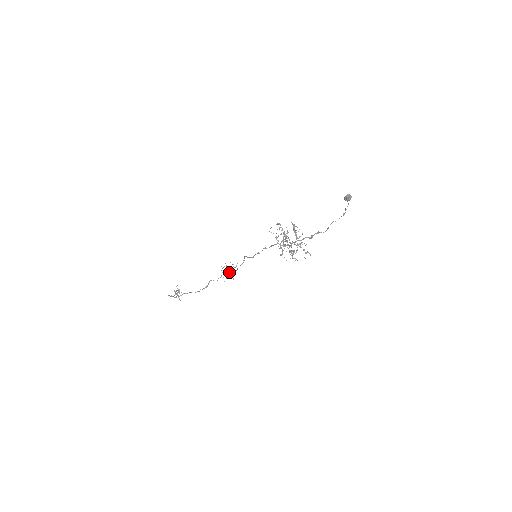
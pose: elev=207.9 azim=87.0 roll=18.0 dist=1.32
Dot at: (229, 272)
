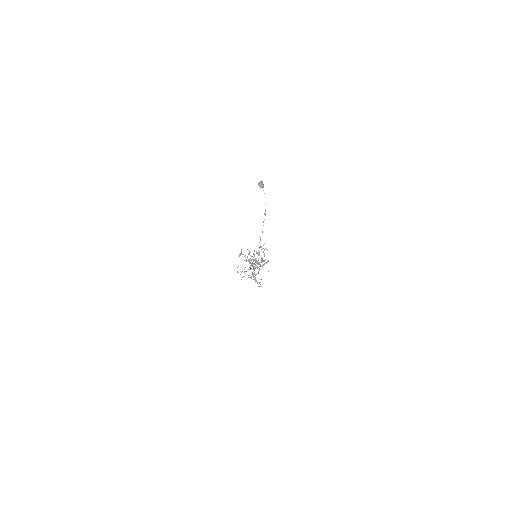
Dot at: occluded
